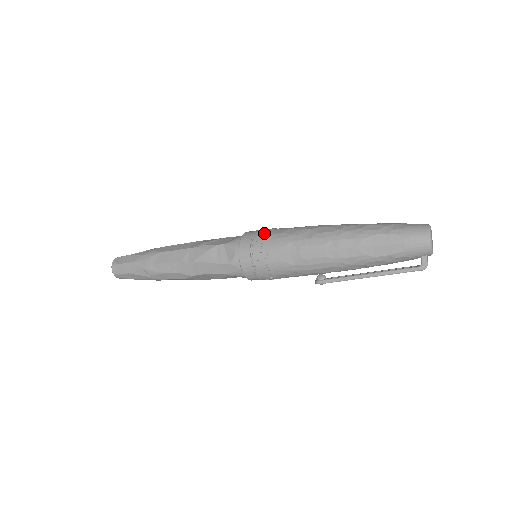
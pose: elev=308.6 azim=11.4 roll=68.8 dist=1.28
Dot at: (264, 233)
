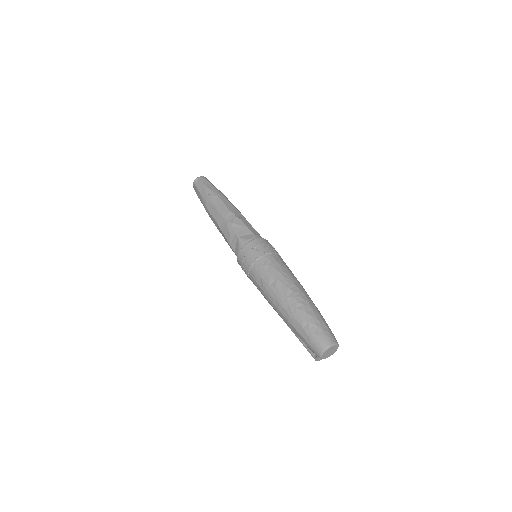
Dot at: (256, 255)
